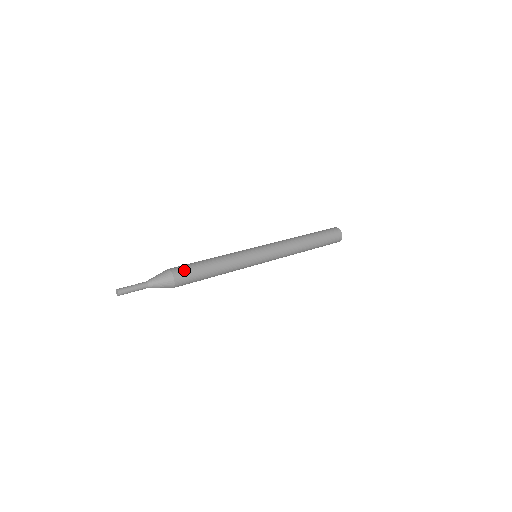
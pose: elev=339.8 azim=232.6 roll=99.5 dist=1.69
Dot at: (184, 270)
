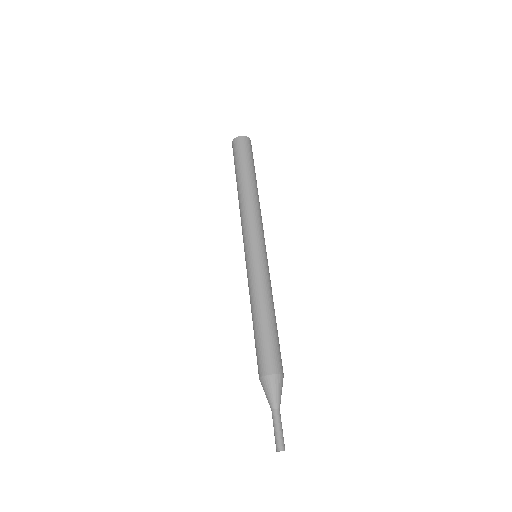
Dot at: (269, 358)
